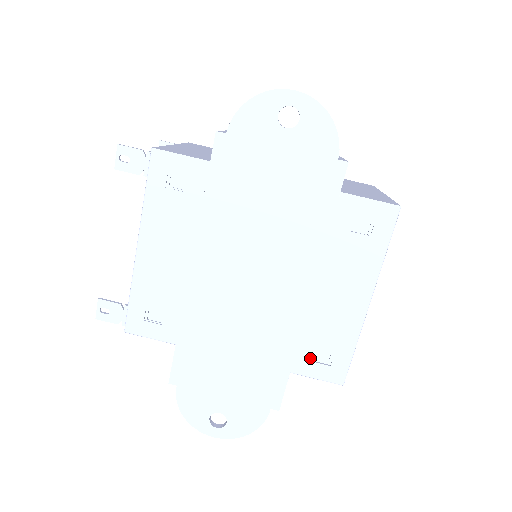
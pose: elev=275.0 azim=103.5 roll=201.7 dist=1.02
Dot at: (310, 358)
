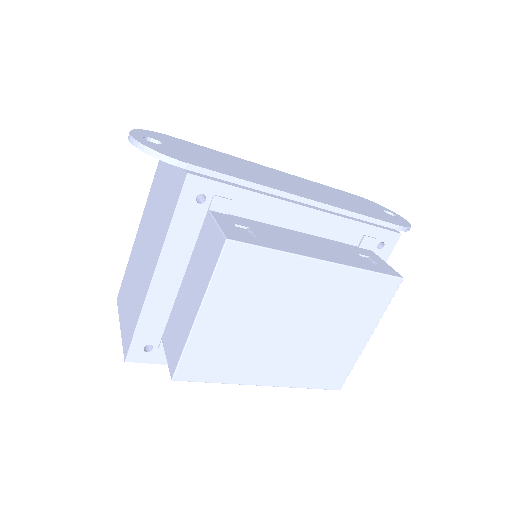
Dot at: (237, 223)
